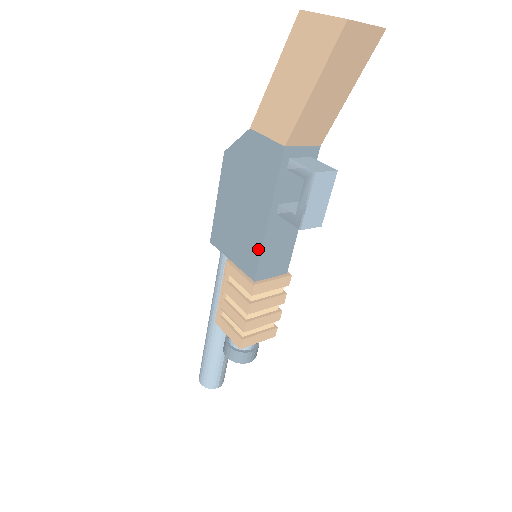
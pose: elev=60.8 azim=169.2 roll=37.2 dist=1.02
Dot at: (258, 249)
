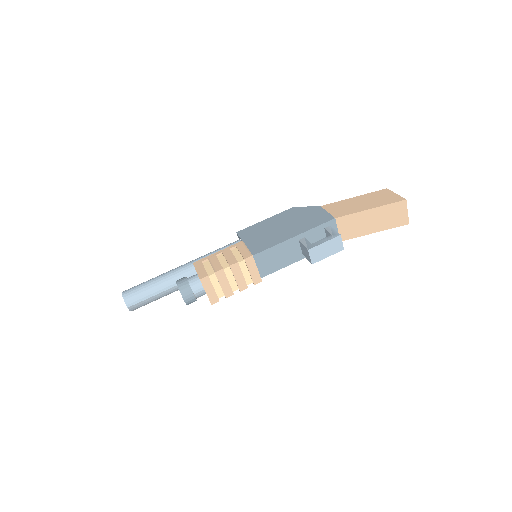
Dot at: (273, 244)
